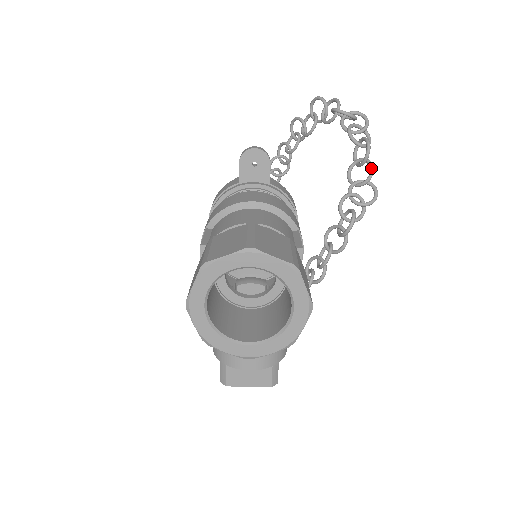
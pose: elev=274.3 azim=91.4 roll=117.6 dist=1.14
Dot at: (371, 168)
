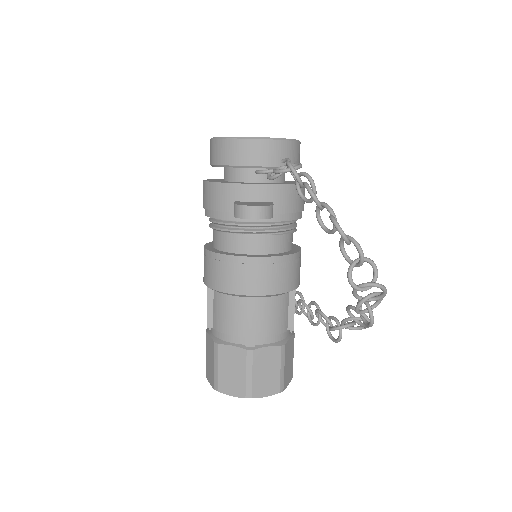
Dot at: (368, 327)
